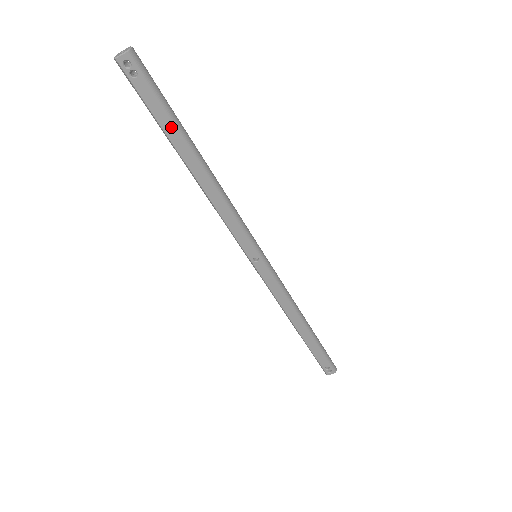
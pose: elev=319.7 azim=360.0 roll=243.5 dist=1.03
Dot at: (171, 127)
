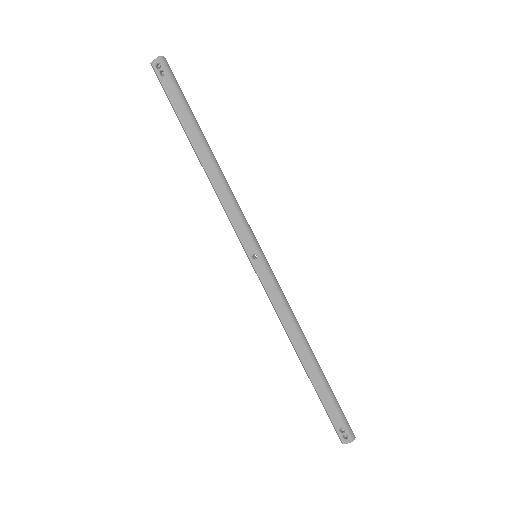
Dot at: (185, 116)
